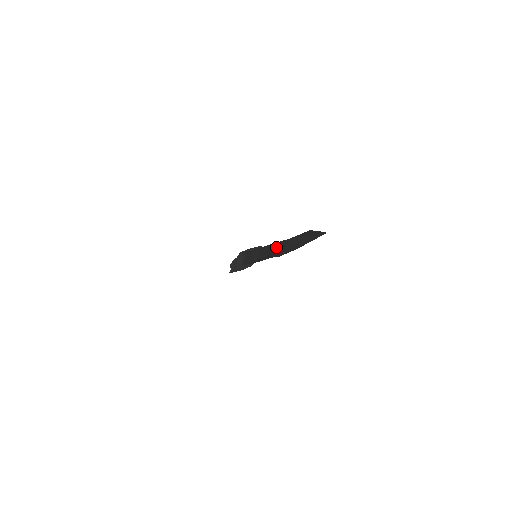
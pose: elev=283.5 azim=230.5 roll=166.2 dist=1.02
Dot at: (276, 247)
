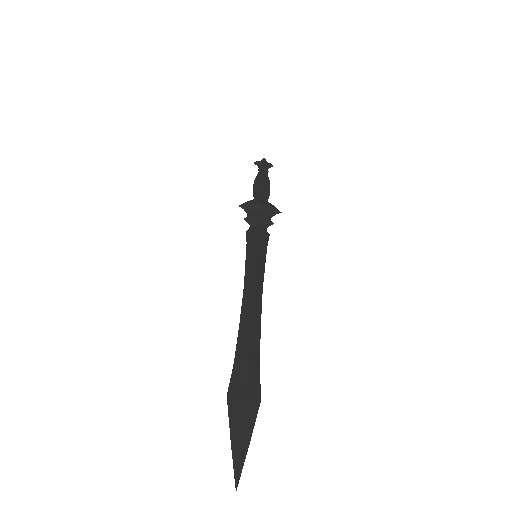
Dot at: (243, 359)
